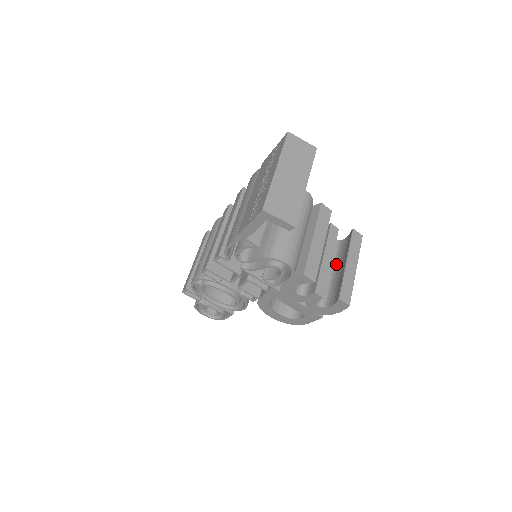
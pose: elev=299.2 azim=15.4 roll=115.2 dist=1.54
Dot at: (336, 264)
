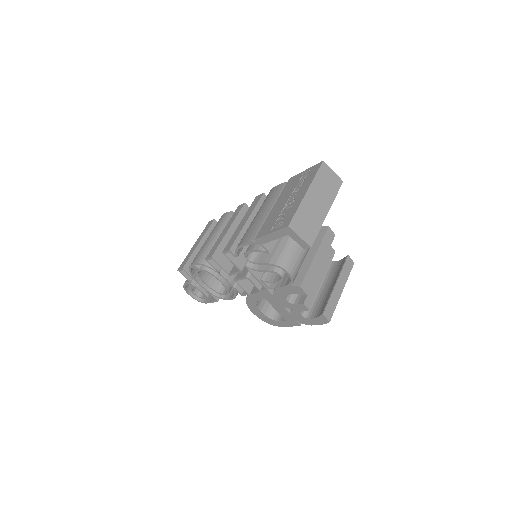
Dot at: (325, 282)
